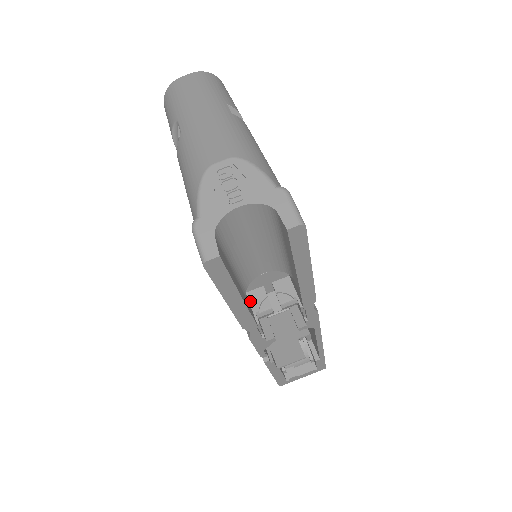
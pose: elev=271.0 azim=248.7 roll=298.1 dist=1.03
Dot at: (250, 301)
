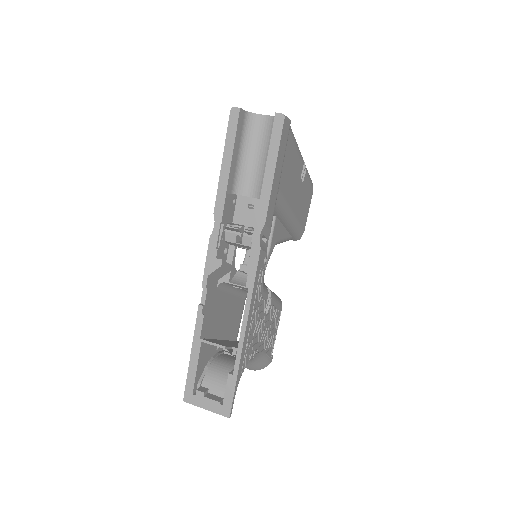
Dot at: (230, 223)
